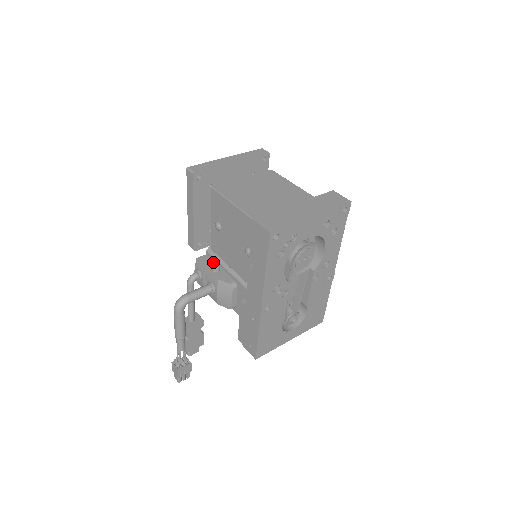
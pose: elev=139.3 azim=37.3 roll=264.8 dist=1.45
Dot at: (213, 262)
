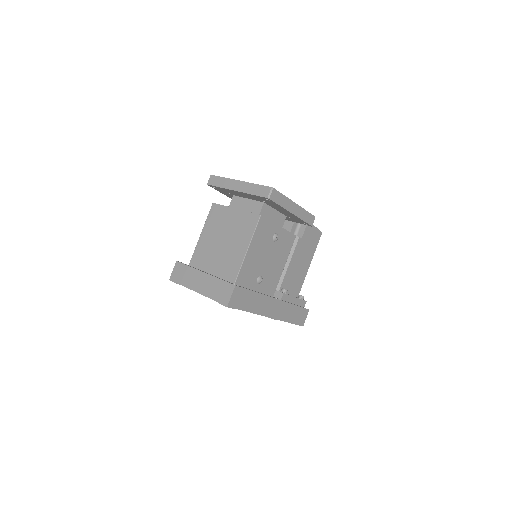
Dot at: occluded
